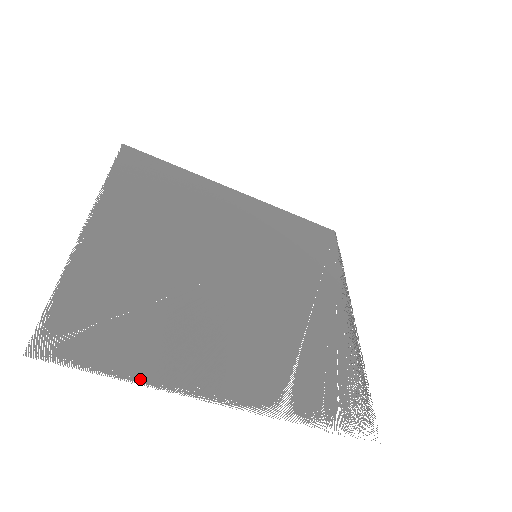
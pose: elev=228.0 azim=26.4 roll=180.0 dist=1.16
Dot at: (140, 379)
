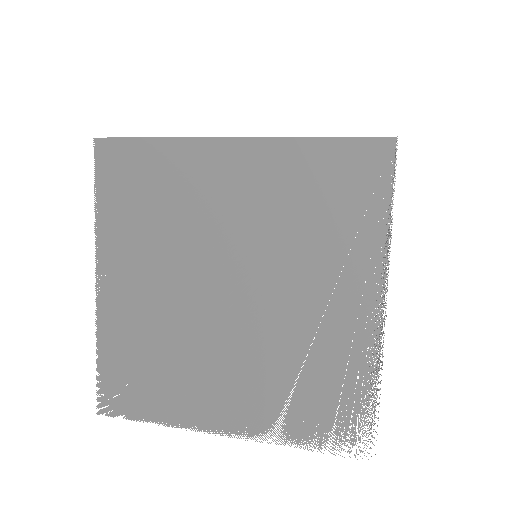
Dot at: (163, 421)
